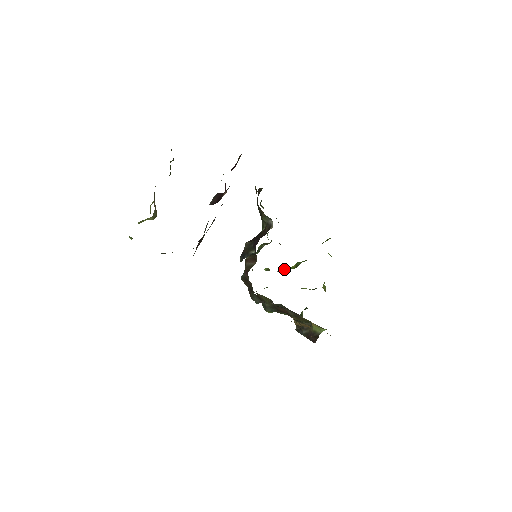
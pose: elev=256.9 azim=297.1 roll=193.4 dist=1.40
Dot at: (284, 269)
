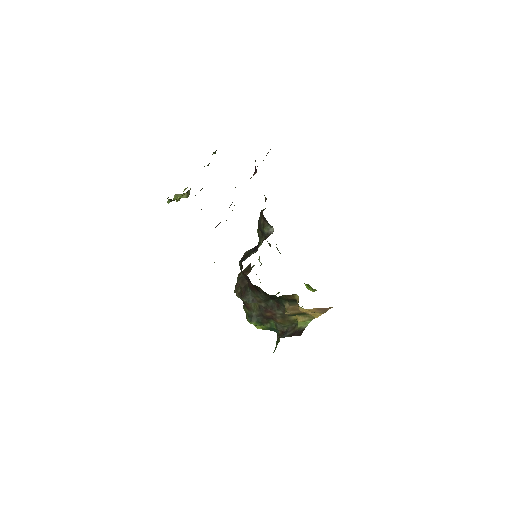
Dot at: occluded
